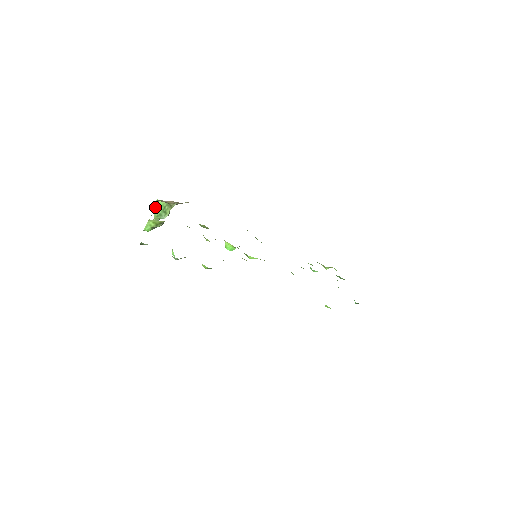
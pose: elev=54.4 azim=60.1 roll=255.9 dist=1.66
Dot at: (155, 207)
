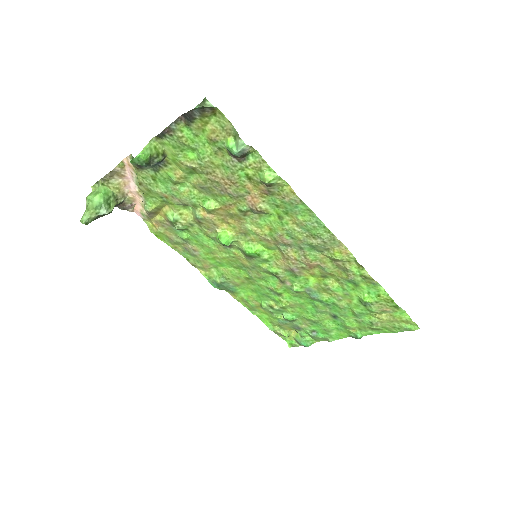
Dot at: (93, 195)
